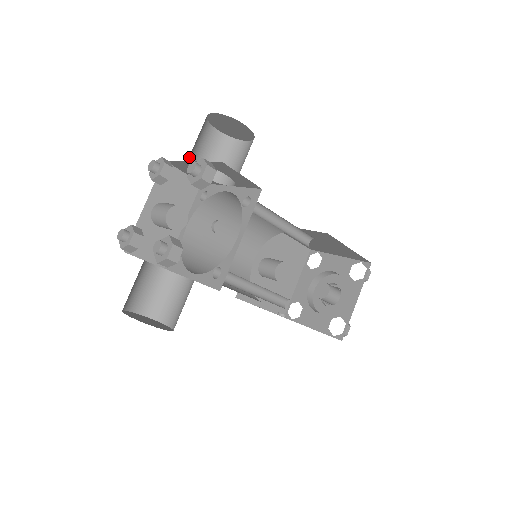
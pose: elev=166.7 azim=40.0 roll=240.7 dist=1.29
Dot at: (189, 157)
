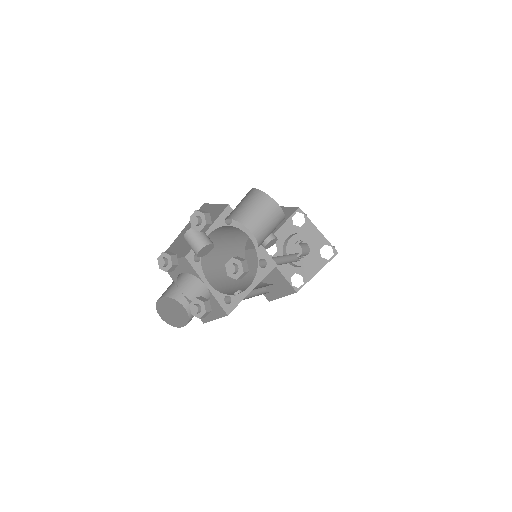
Dot at: occluded
